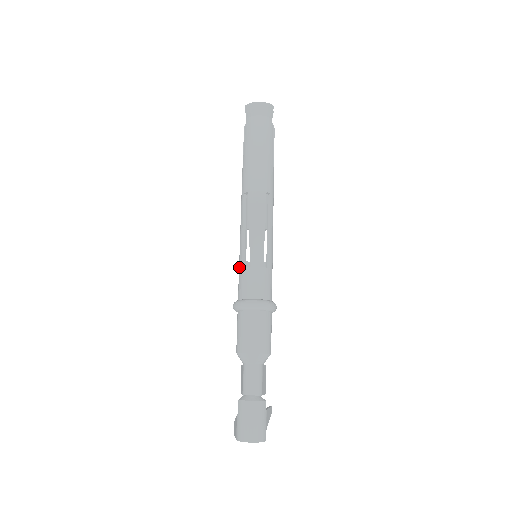
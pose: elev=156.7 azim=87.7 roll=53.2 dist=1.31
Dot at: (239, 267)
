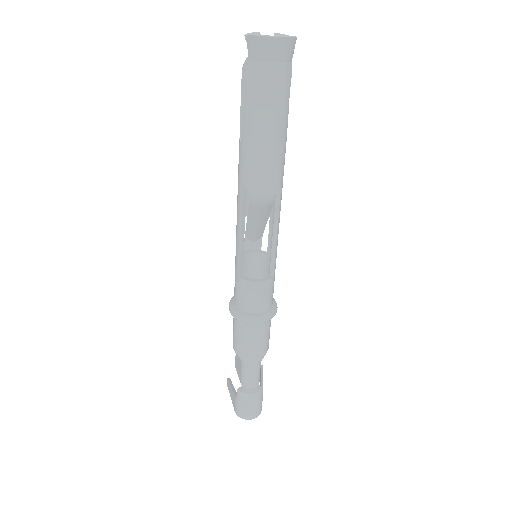
Dot at: (236, 273)
